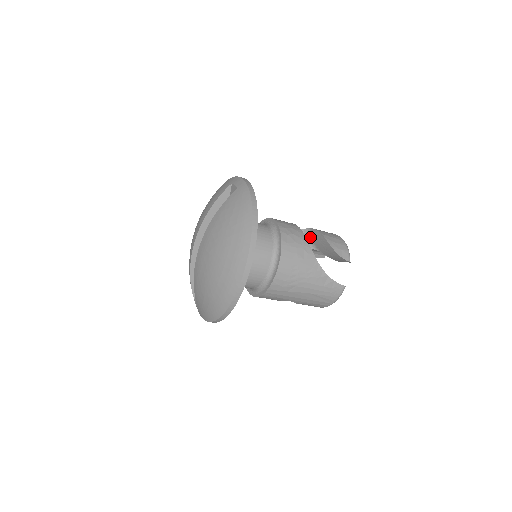
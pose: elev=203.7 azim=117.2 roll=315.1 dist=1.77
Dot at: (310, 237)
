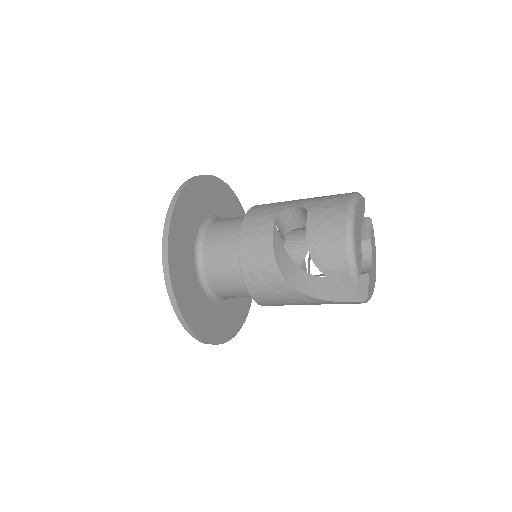
Dot at: occluded
